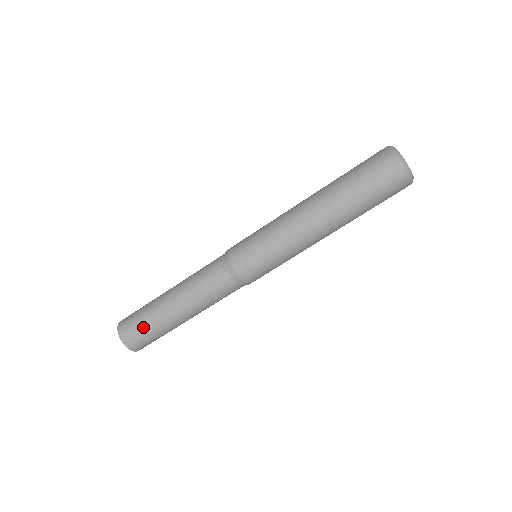
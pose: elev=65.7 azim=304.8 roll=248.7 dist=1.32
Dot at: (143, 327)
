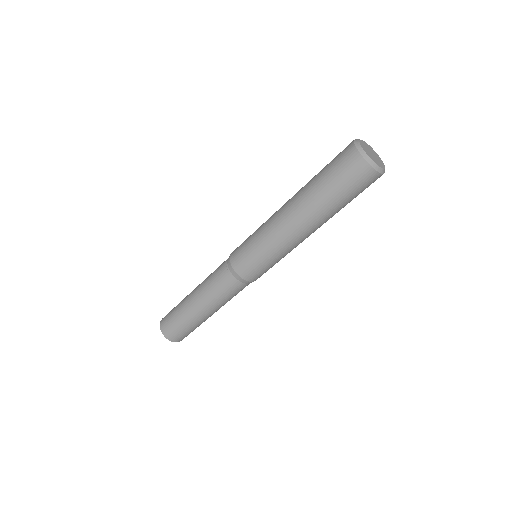
Dot at: (186, 331)
